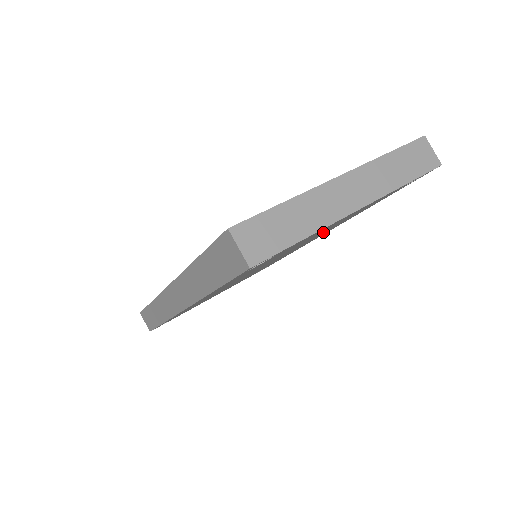
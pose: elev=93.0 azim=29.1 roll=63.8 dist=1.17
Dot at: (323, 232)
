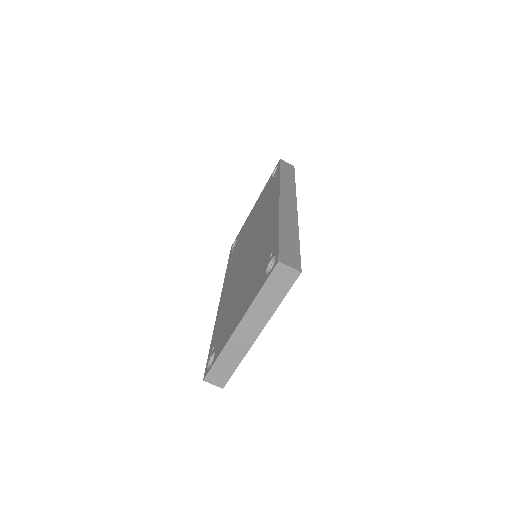
Dot at: occluded
